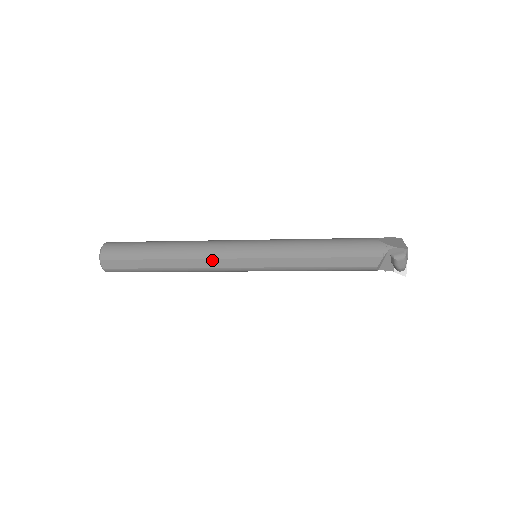
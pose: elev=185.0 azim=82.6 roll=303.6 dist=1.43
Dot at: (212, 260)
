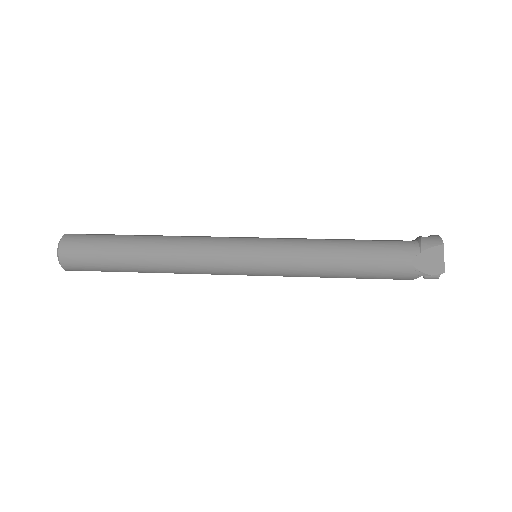
Dot at: occluded
